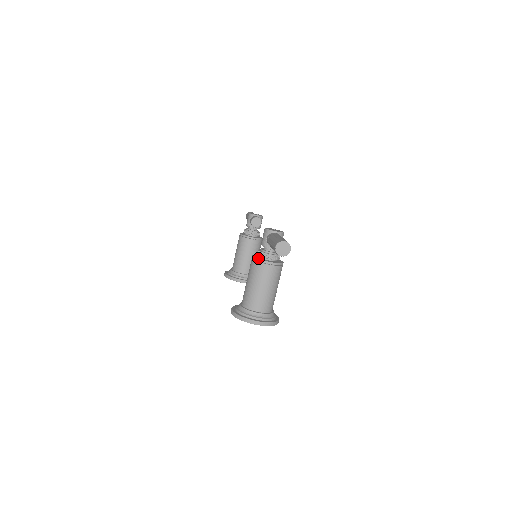
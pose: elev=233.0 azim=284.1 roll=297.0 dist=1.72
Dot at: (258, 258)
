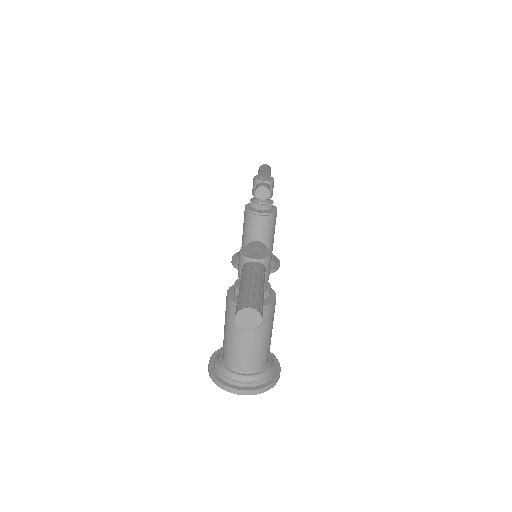
Dot at: (232, 299)
